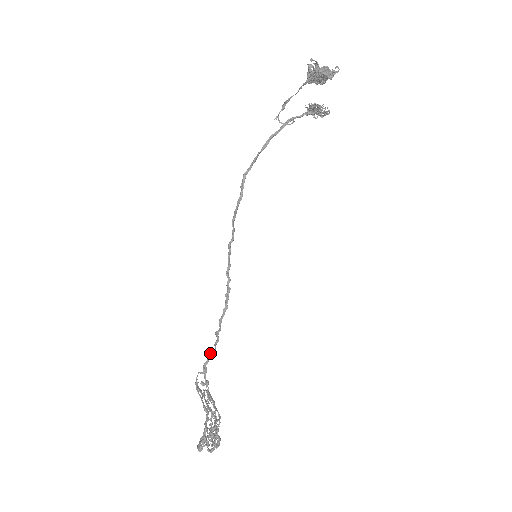
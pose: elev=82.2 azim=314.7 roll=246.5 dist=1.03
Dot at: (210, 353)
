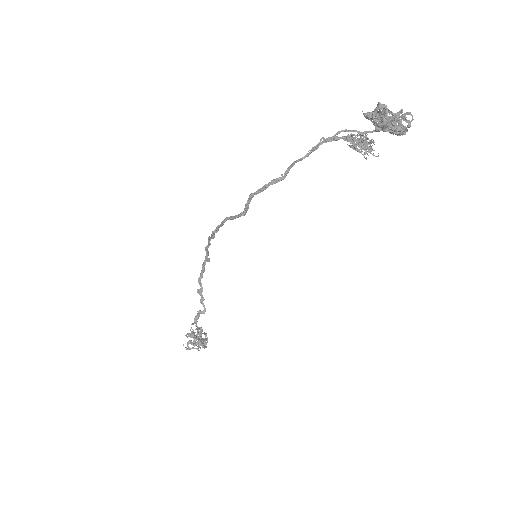
Dot at: (202, 313)
